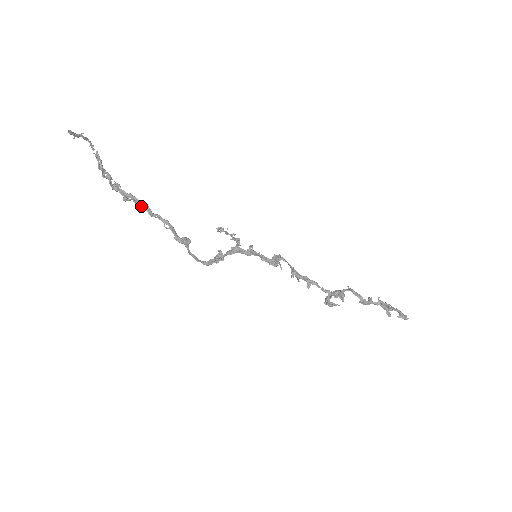
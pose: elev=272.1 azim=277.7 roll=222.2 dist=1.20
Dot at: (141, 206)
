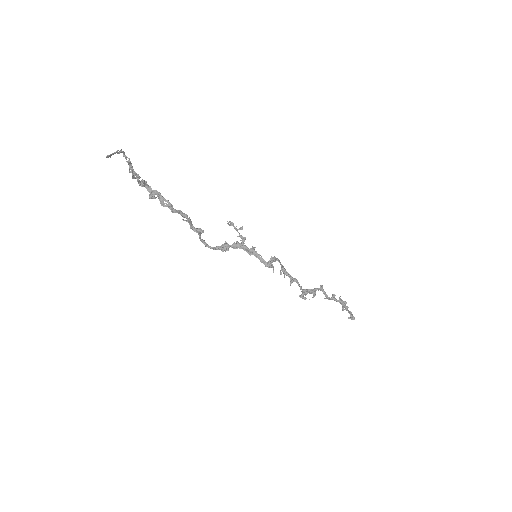
Dot at: (165, 203)
